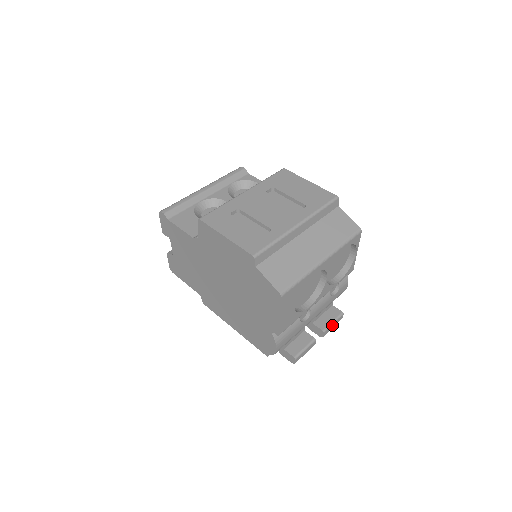
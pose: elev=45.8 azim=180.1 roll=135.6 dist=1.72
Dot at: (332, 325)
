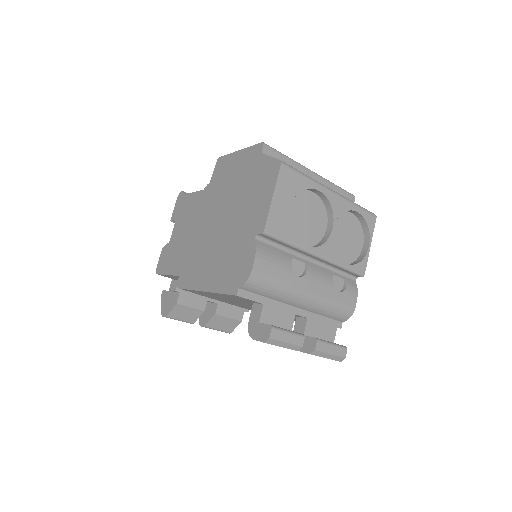
Dot at: (330, 346)
